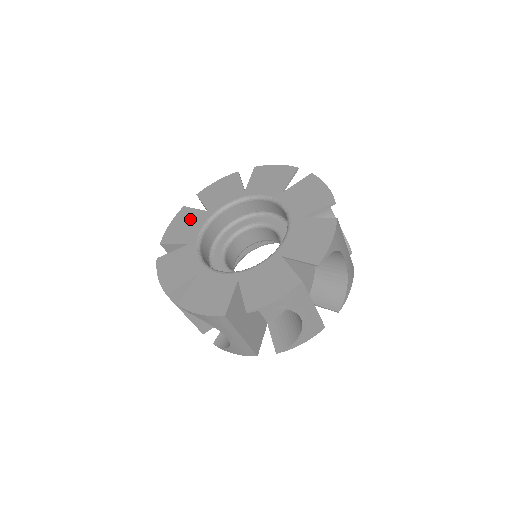
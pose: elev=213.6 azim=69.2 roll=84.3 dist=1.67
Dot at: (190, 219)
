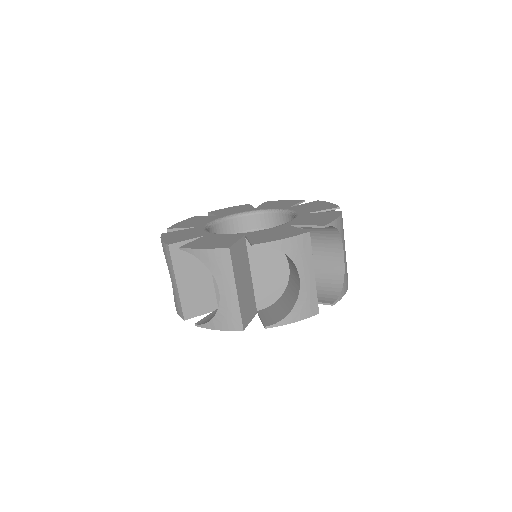
Dot at: (200, 219)
